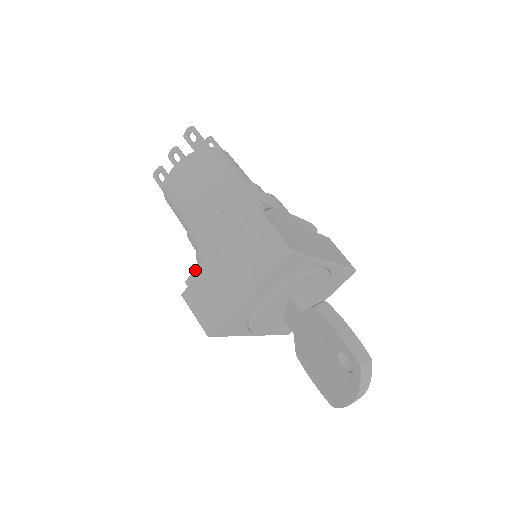
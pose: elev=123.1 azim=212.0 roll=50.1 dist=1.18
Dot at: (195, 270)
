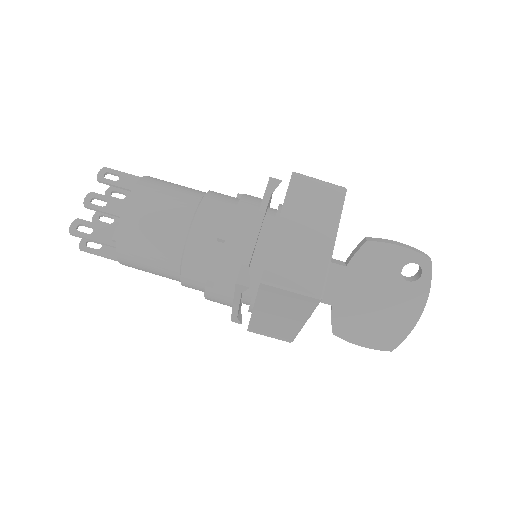
Dot at: (242, 265)
